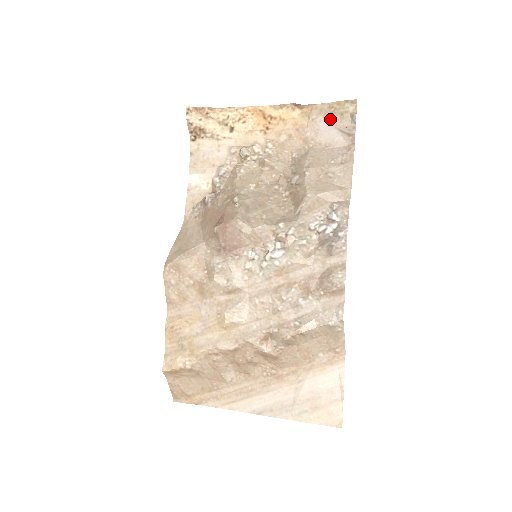
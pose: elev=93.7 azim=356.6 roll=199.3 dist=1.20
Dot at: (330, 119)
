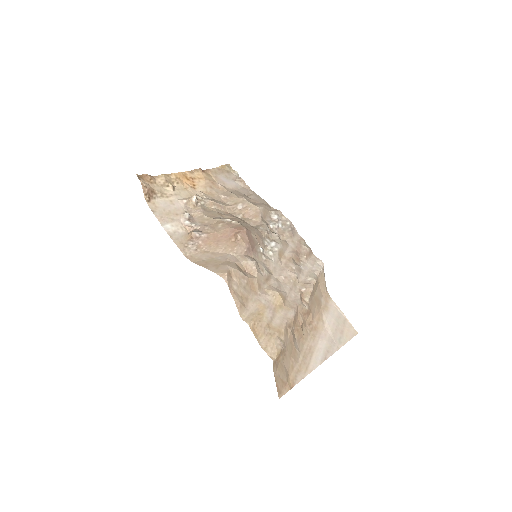
Dot at: (224, 175)
